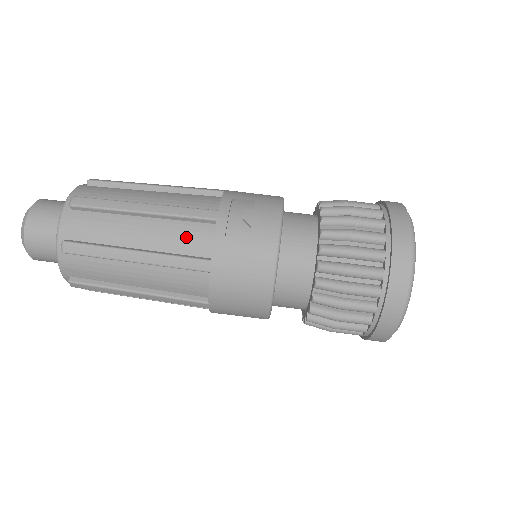
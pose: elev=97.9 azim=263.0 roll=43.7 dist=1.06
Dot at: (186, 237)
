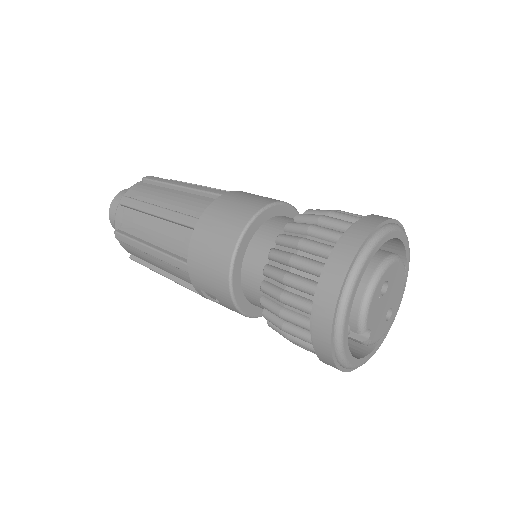
Dot at: occluded
